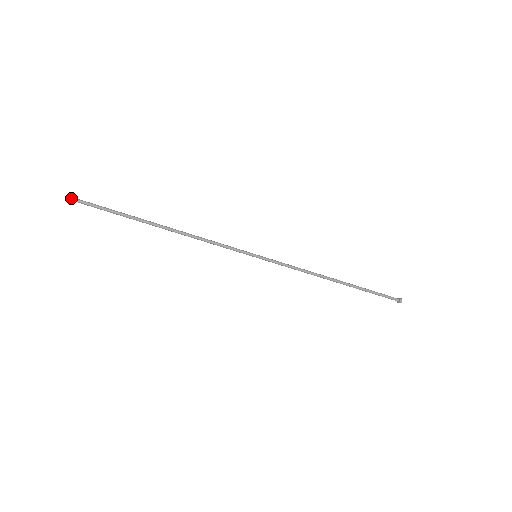
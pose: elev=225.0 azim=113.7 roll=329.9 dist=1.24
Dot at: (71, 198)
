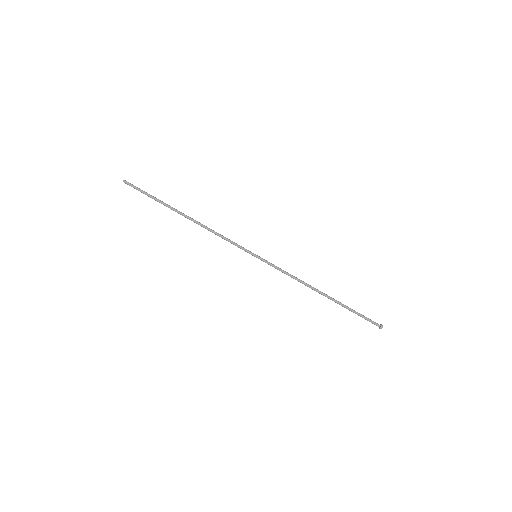
Dot at: (125, 181)
